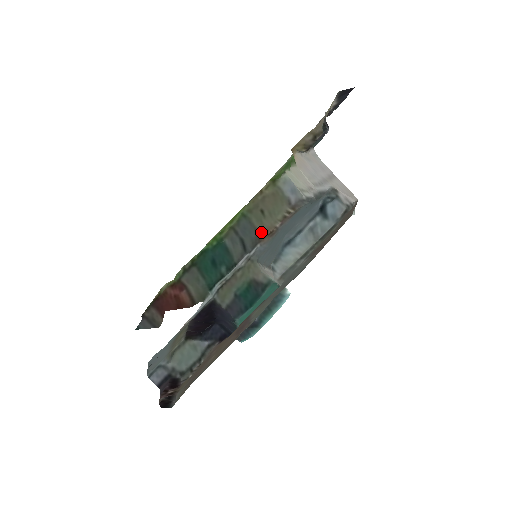
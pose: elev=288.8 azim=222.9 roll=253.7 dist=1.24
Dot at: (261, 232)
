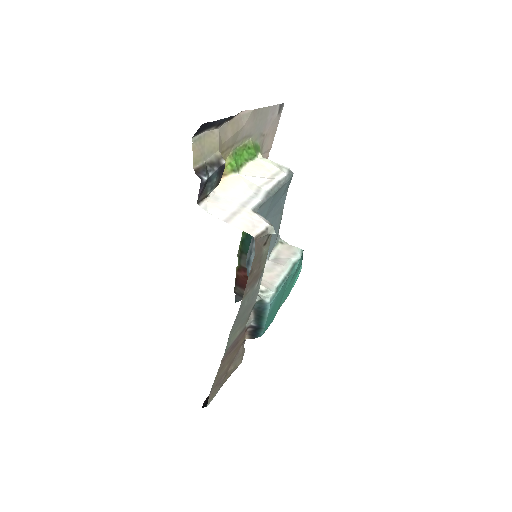
Dot at: occluded
